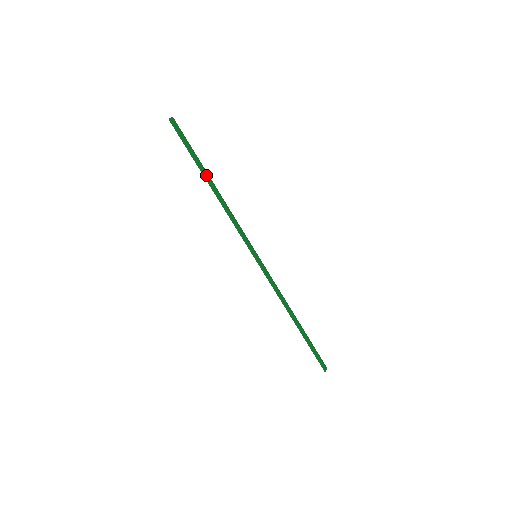
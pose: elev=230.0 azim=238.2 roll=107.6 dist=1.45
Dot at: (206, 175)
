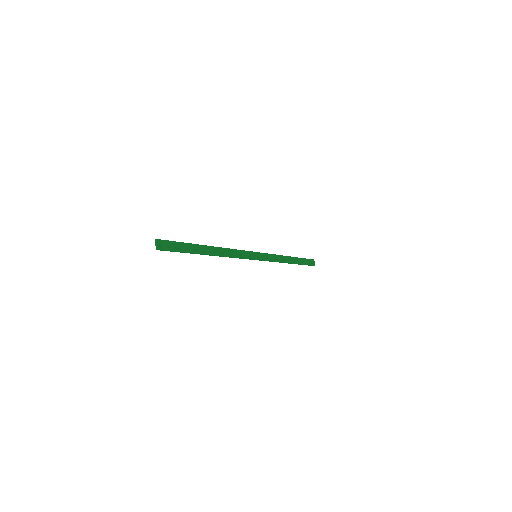
Dot at: (203, 251)
